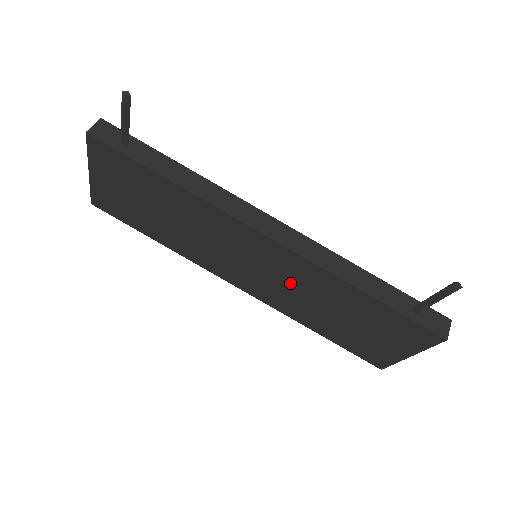
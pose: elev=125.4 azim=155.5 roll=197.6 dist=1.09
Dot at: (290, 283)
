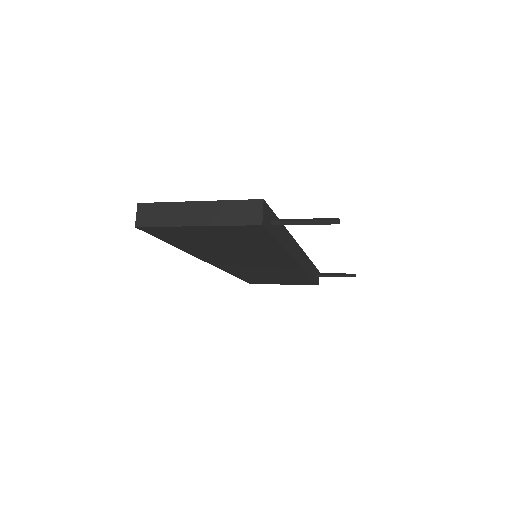
Dot at: (268, 270)
